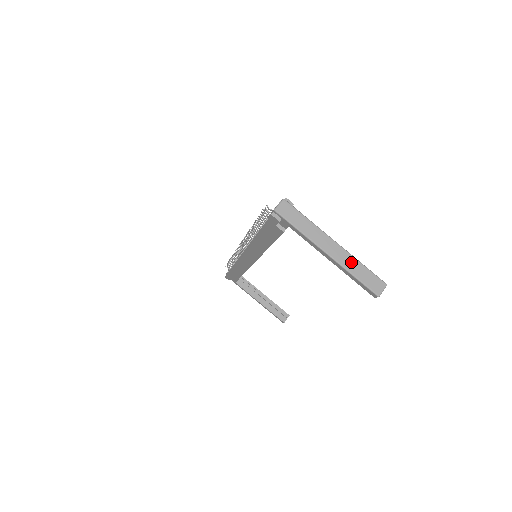
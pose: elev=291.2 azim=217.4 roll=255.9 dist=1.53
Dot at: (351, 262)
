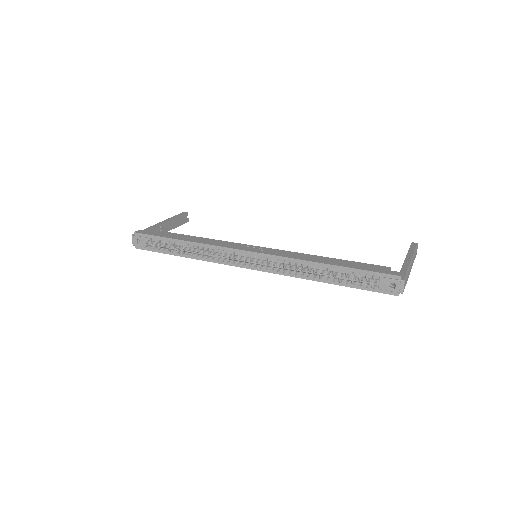
Dot at: occluded
